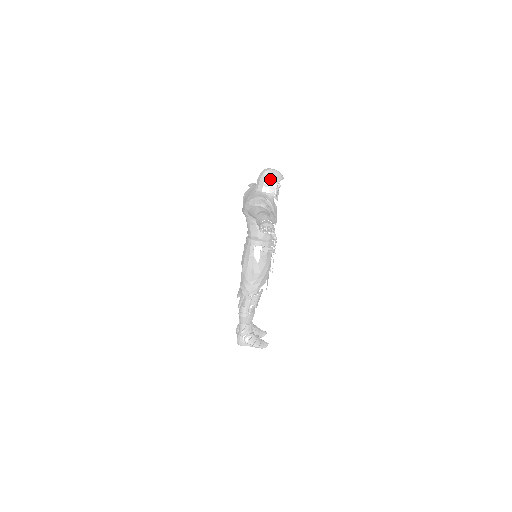
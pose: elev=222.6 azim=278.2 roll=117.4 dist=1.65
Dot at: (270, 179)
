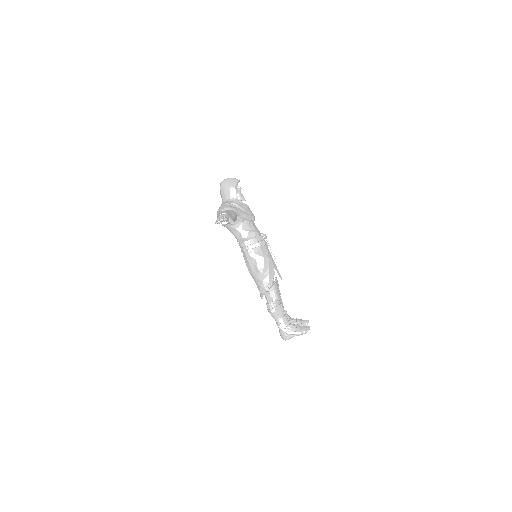
Dot at: (227, 187)
